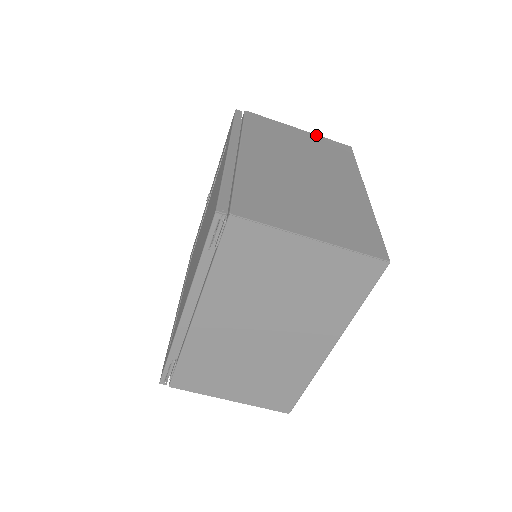
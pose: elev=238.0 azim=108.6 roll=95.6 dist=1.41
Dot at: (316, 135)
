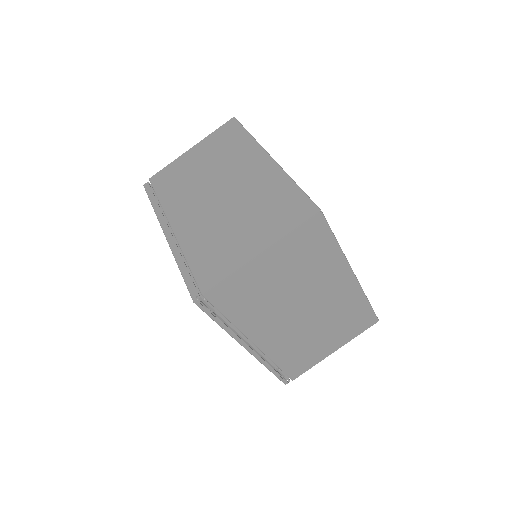
Dot at: (205, 139)
